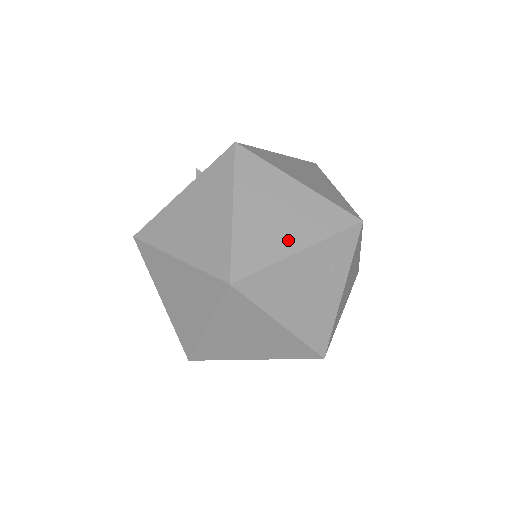
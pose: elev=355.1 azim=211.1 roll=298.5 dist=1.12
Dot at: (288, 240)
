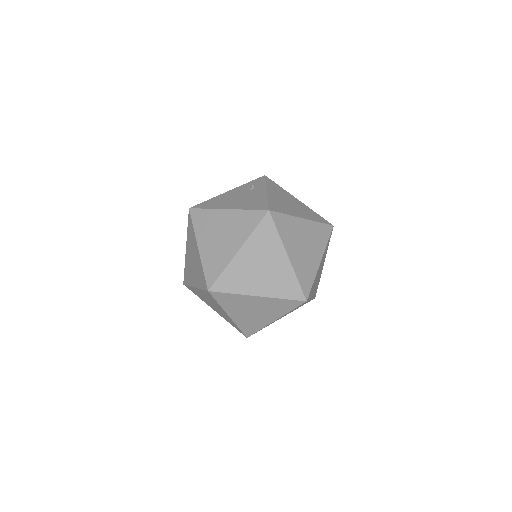
Dot at: occluded
